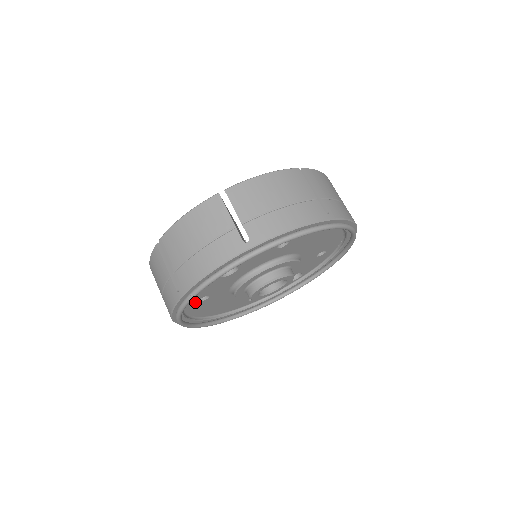
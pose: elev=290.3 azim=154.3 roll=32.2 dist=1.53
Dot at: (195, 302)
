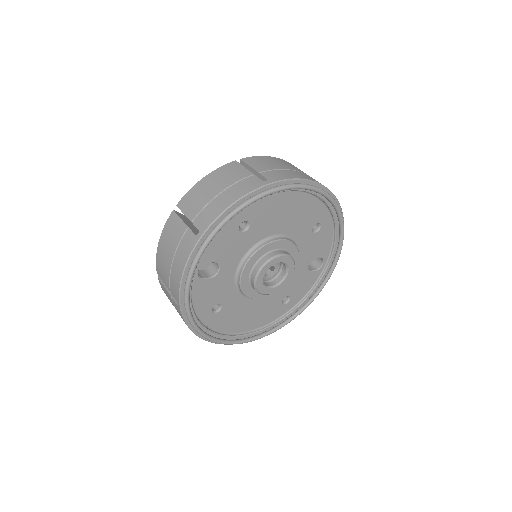
Dot at: (210, 314)
